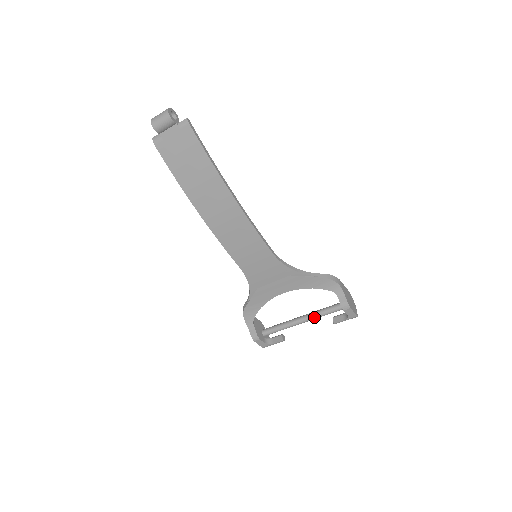
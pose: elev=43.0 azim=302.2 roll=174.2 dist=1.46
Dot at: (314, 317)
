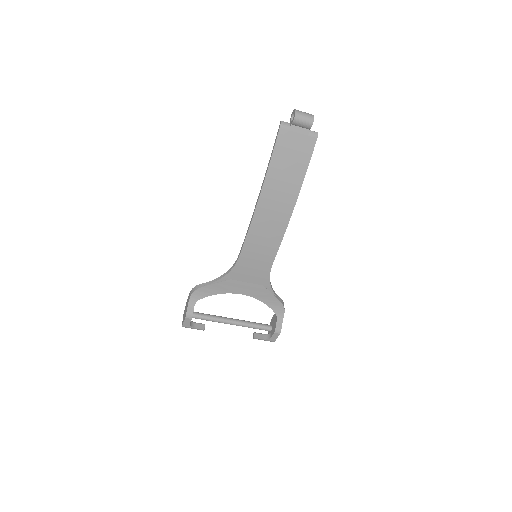
Dot at: (244, 325)
